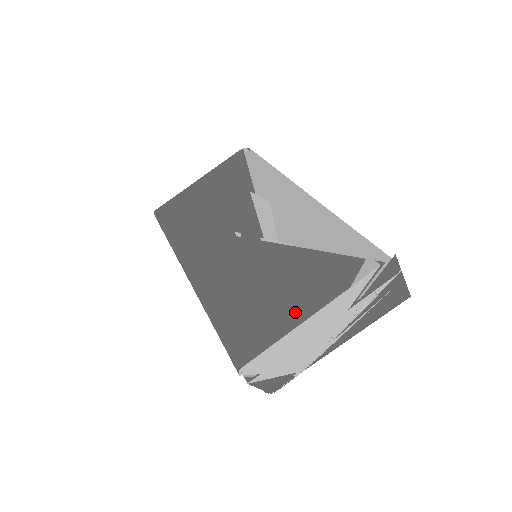
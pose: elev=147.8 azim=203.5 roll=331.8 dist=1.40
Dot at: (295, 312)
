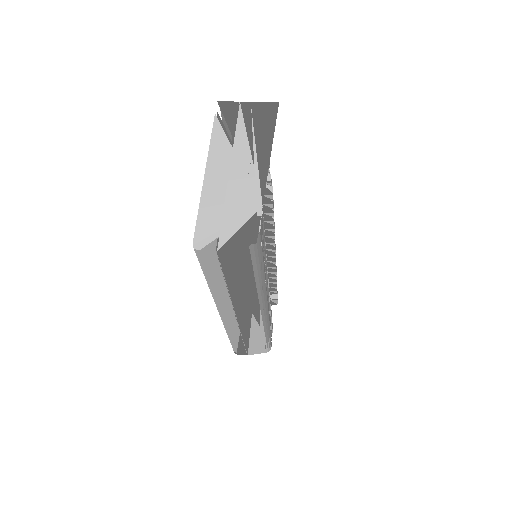
Dot at: occluded
